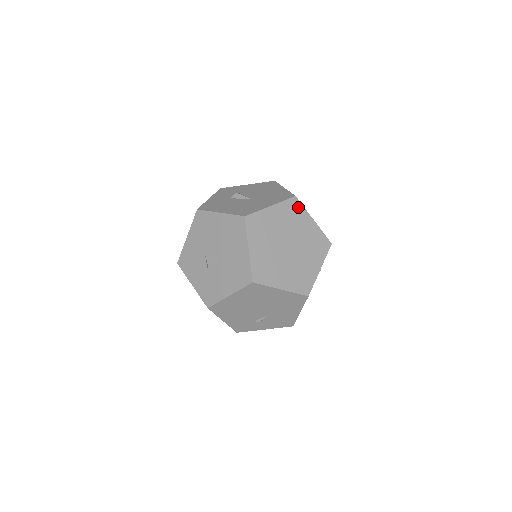
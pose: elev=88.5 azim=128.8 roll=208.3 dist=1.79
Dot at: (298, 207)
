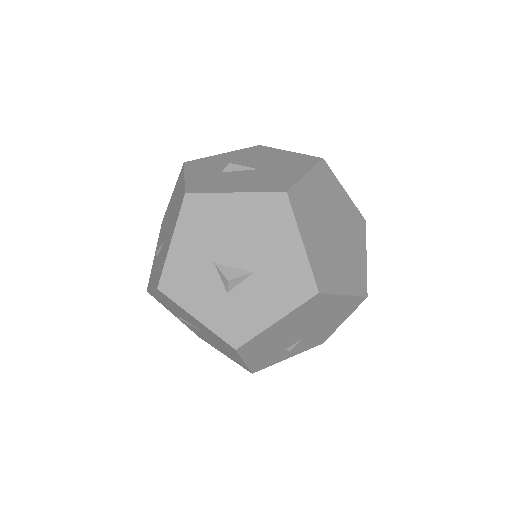
Dot at: (329, 174)
